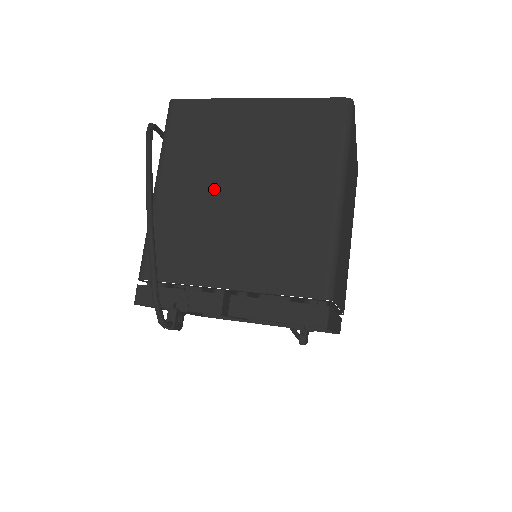
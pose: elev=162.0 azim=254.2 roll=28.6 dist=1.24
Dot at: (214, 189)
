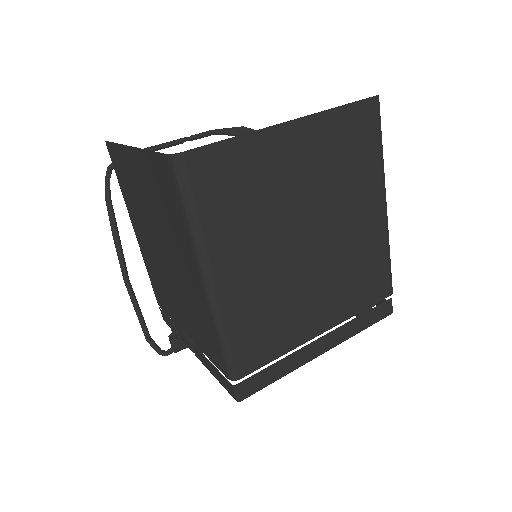
Dot at: (151, 243)
